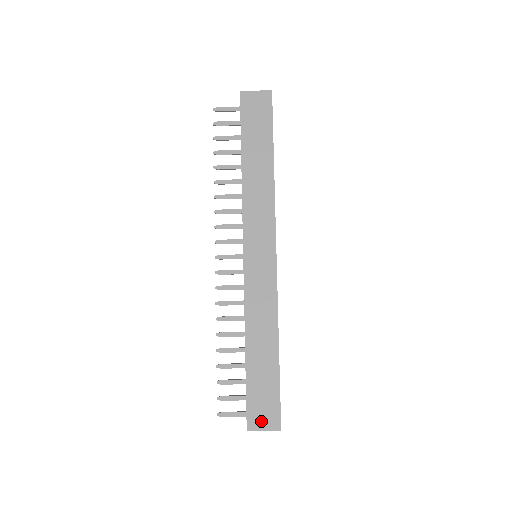
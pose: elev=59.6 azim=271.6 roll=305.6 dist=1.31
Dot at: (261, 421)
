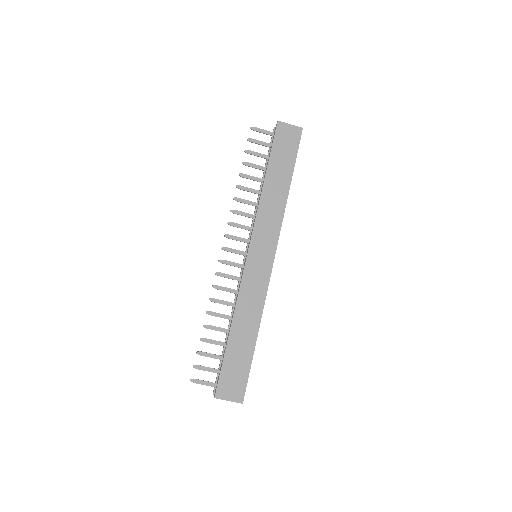
Dot at: (228, 392)
